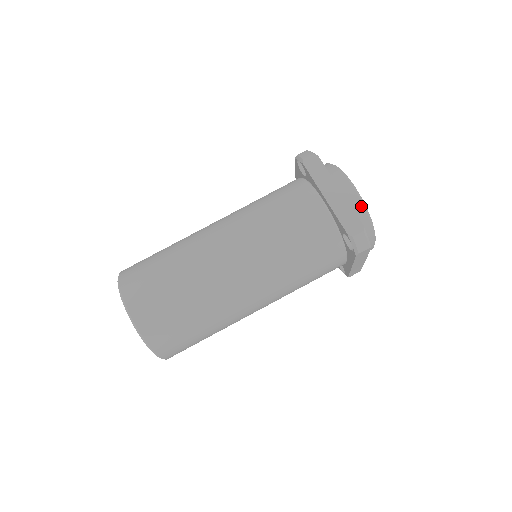
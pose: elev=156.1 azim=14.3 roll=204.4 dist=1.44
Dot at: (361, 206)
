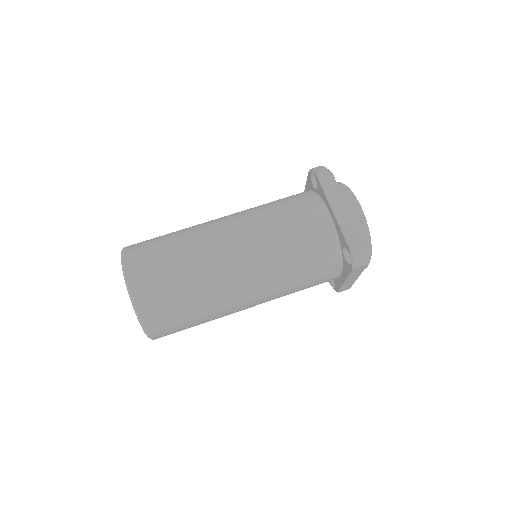
Dot at: (364, 225)
